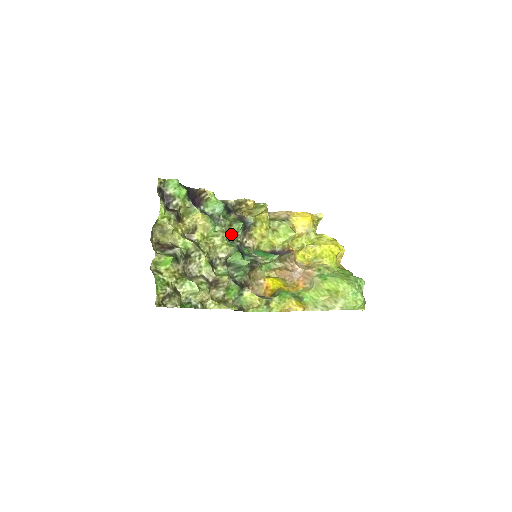
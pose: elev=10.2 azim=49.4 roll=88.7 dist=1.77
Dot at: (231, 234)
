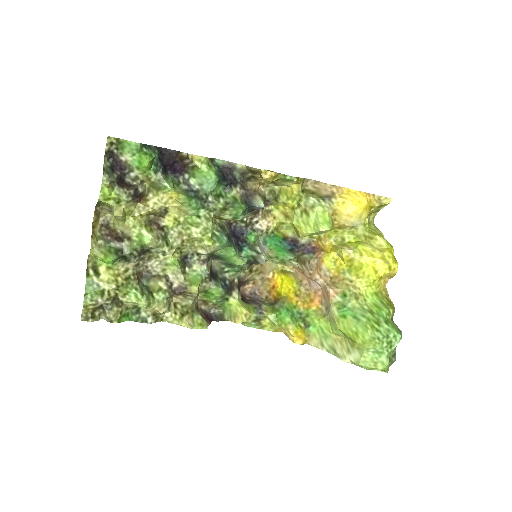
Dot at: (226, 218)
